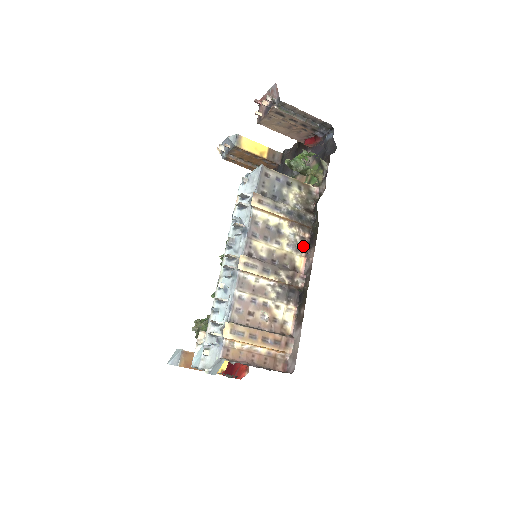
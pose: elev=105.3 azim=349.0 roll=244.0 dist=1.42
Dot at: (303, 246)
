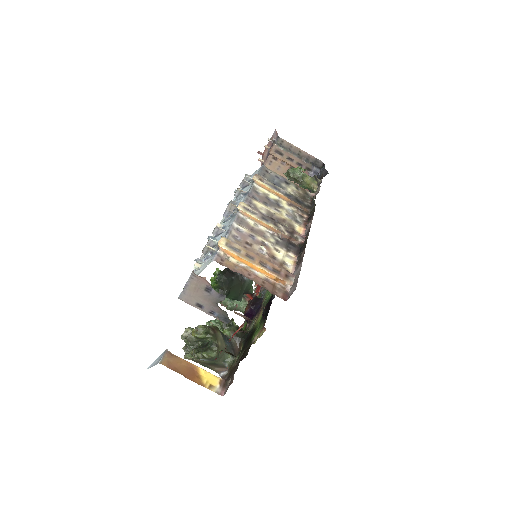
Dot at: (302, 221)
